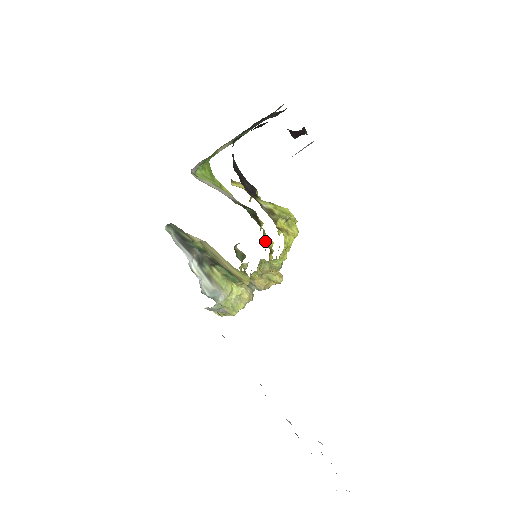
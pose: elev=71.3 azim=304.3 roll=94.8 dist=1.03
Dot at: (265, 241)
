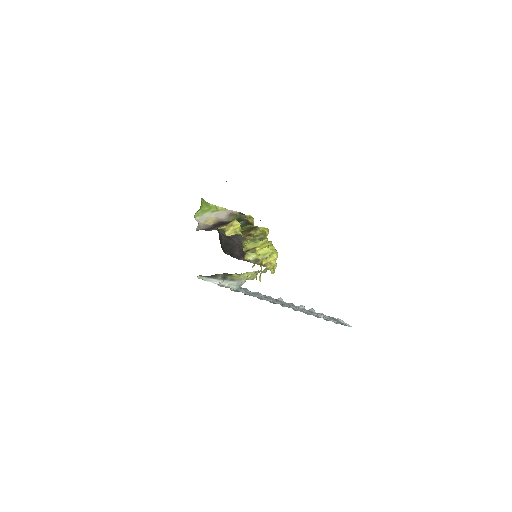
Dot at: occluded
